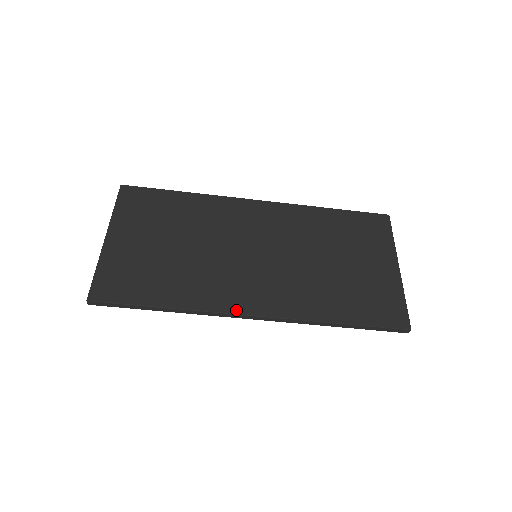
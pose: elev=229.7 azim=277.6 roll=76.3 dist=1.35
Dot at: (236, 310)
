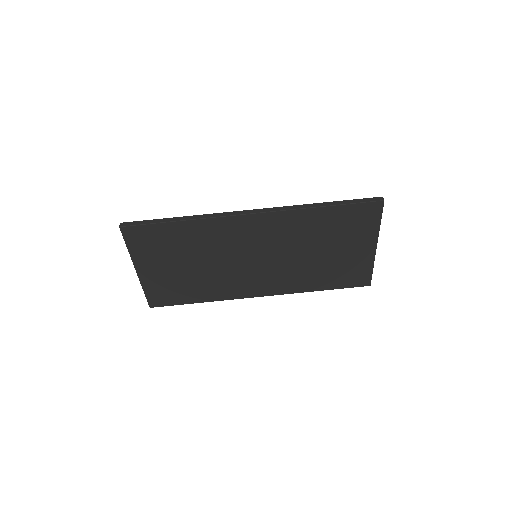
Dot at: occluded
